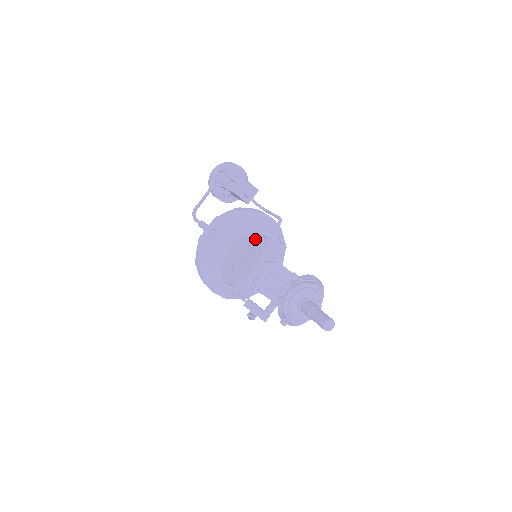
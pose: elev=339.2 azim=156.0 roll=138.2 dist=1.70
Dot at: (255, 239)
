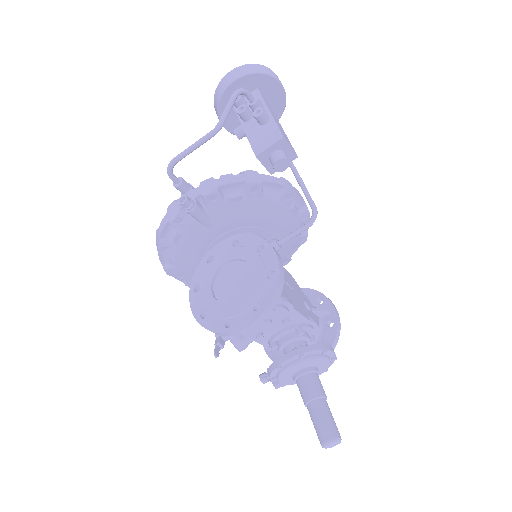
Dot at: (263, 263)
